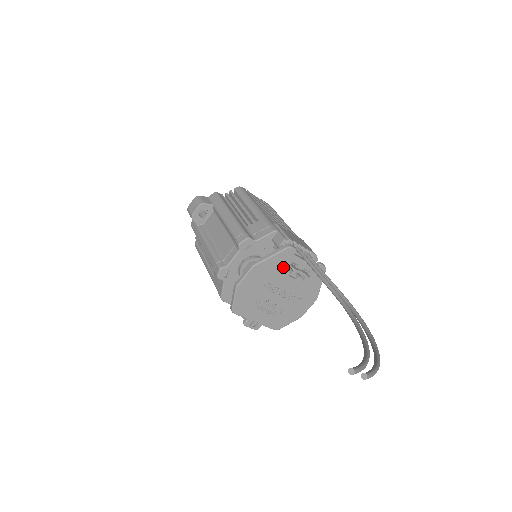
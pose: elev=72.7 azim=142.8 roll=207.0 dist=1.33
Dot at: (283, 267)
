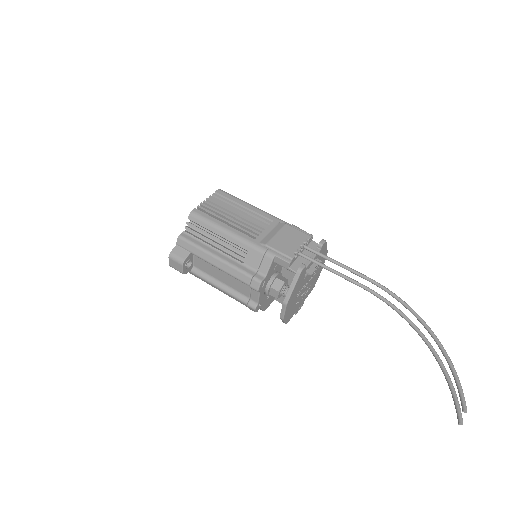
Dot at: (302, 279)
